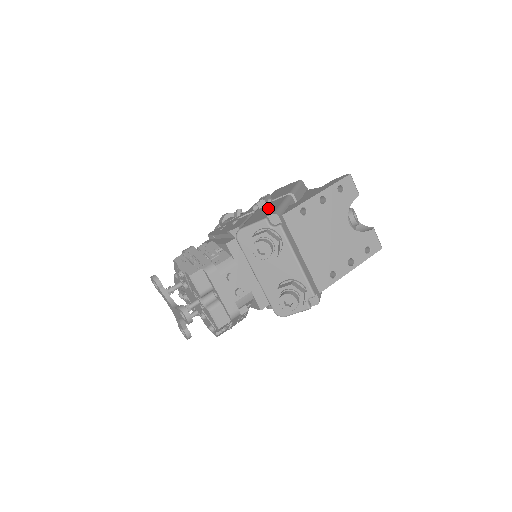
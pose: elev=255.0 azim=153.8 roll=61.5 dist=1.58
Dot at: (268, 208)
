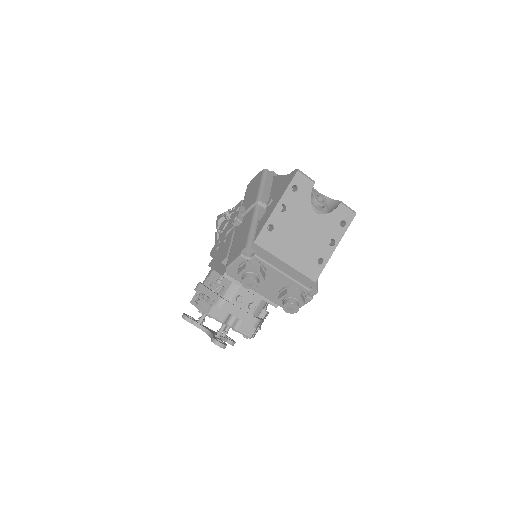
Dot at: (242, 231)
